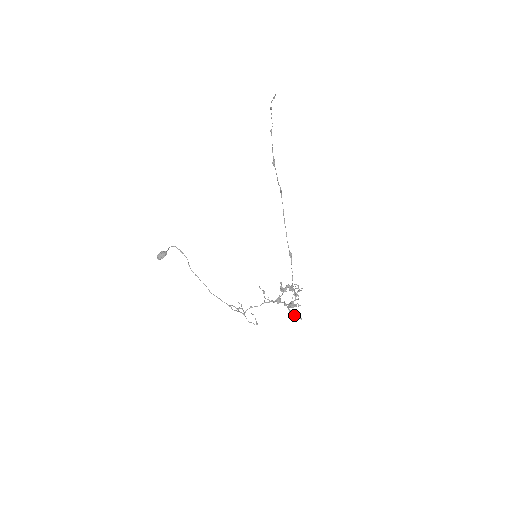
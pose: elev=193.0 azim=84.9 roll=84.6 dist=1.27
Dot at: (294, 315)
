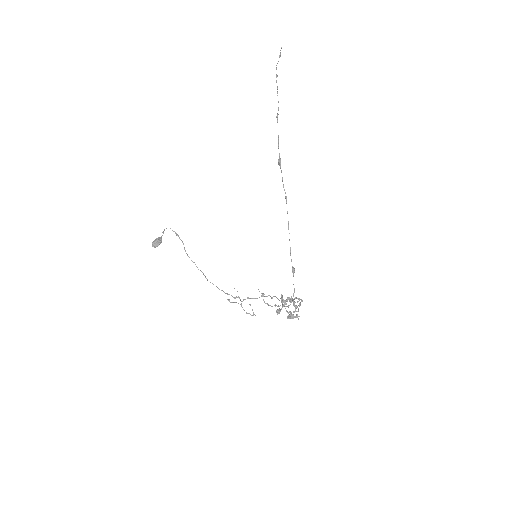
Dot at: occluded
